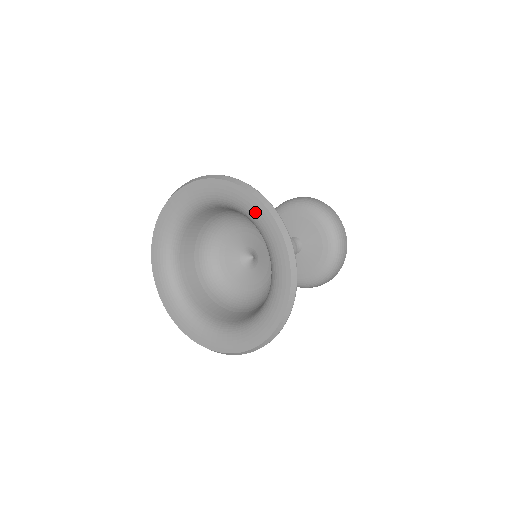
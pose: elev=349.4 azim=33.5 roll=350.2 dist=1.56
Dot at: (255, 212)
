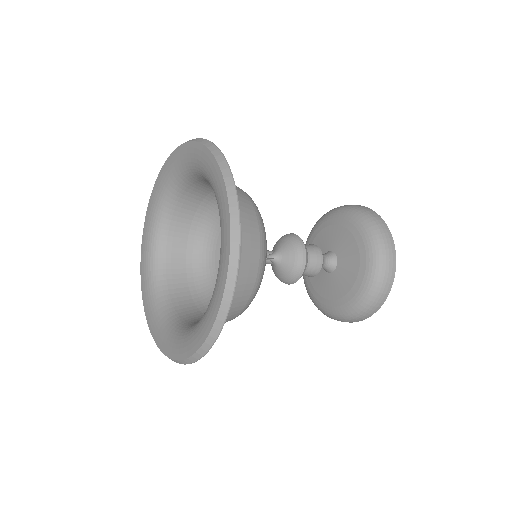
Dot at: (220, 202)
